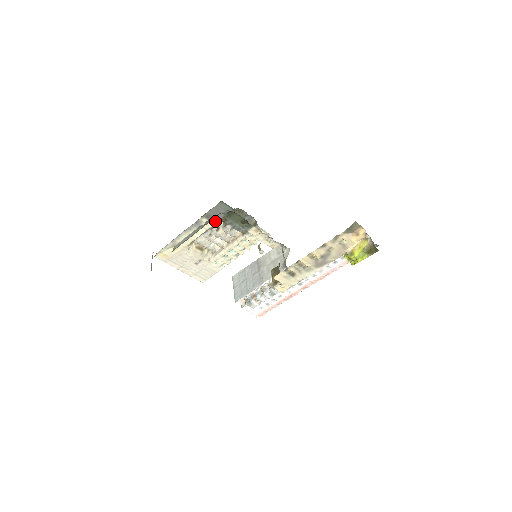
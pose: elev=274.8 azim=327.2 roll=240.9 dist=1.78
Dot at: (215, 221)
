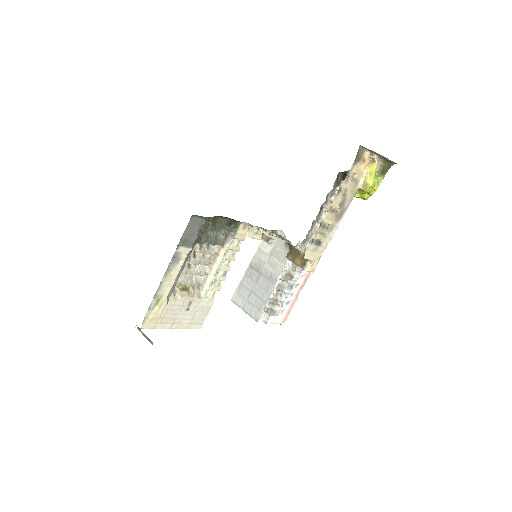
Dot at: occluded
